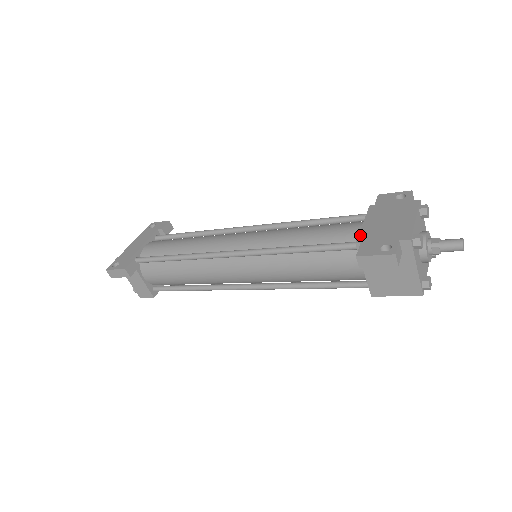
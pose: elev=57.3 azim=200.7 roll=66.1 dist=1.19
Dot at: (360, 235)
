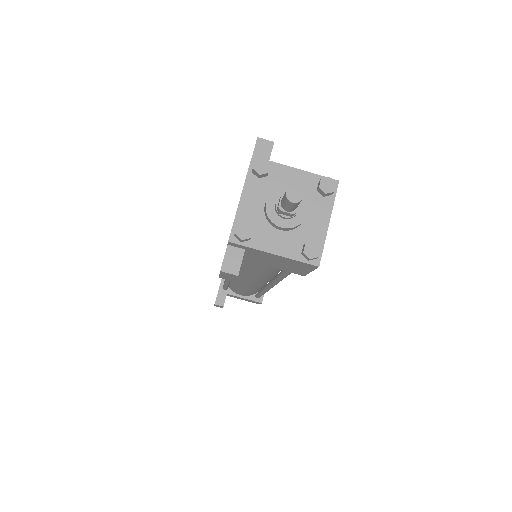
Dot at: occluded
